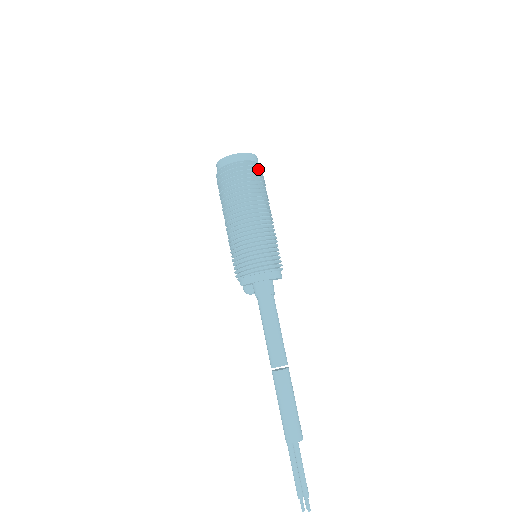
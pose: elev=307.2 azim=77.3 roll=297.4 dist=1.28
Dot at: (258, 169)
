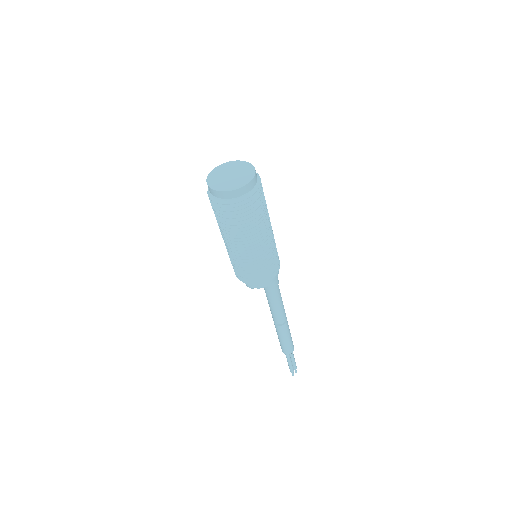
Dot at: occluded
